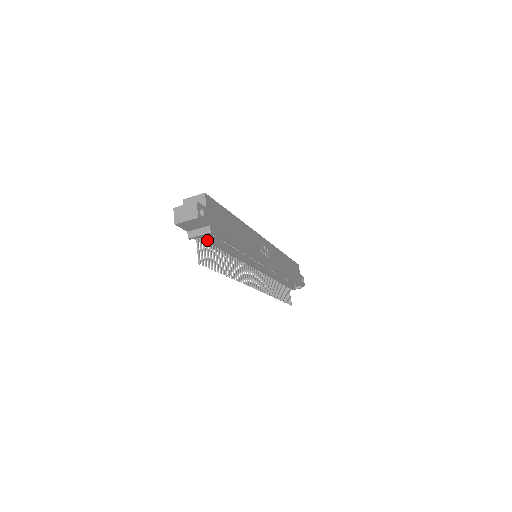
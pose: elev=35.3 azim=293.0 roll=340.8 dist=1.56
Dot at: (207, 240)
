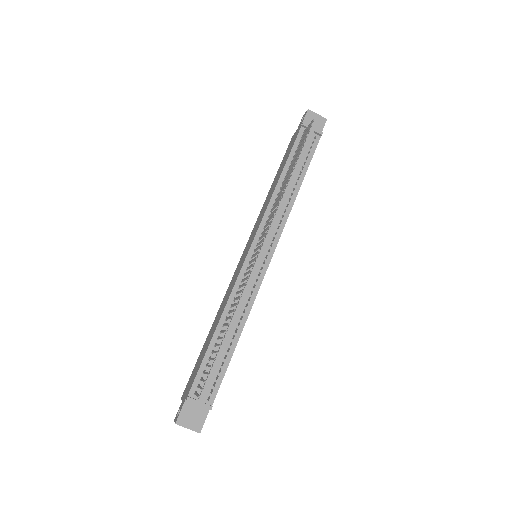
Dot at: (308, 140)
